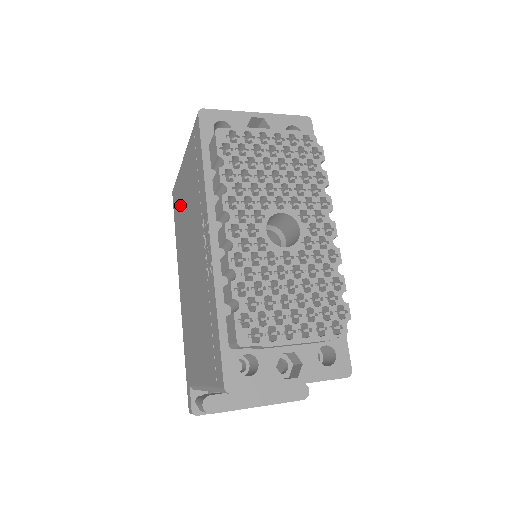
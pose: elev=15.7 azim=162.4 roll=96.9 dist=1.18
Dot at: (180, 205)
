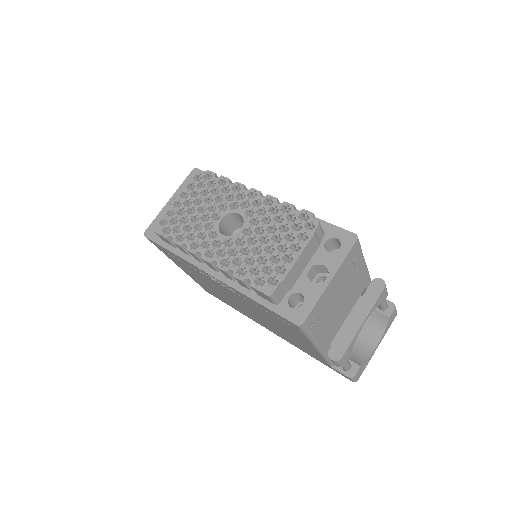
Dot at: occluded
